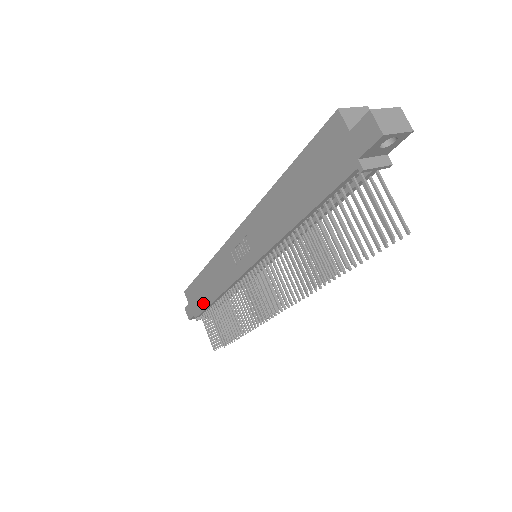
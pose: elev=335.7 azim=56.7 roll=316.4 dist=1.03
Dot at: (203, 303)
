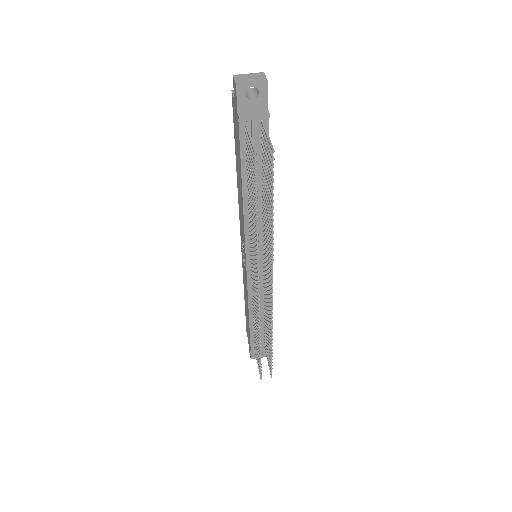
Dot at: occluded
